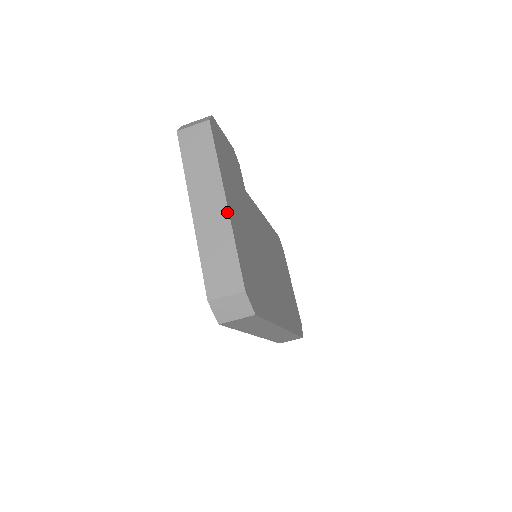
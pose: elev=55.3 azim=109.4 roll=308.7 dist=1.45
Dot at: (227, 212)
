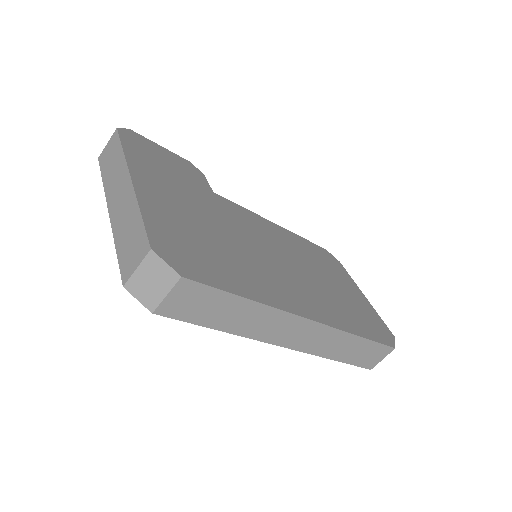
Dot at: (132, 188)
